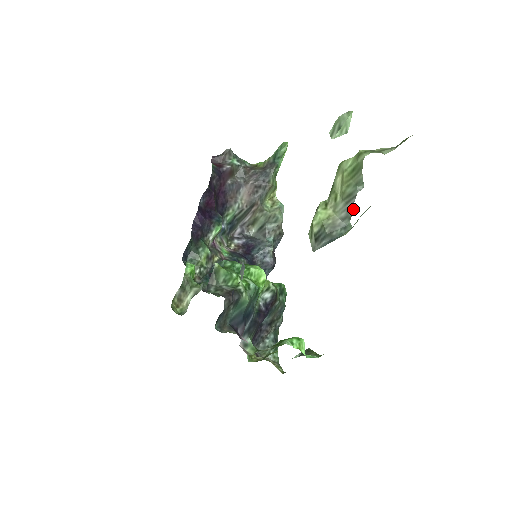
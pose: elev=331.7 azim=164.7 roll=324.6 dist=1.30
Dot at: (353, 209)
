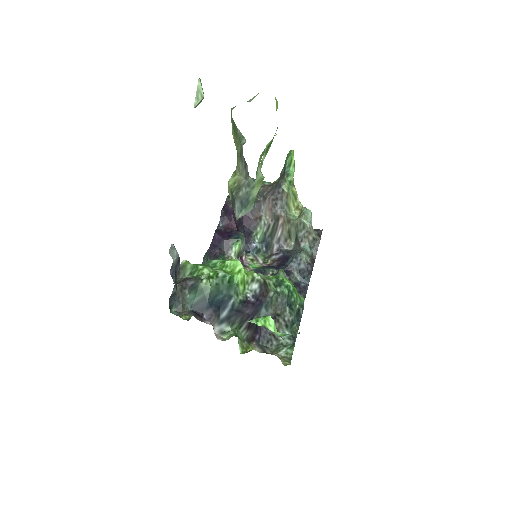
Dot at: occluded
